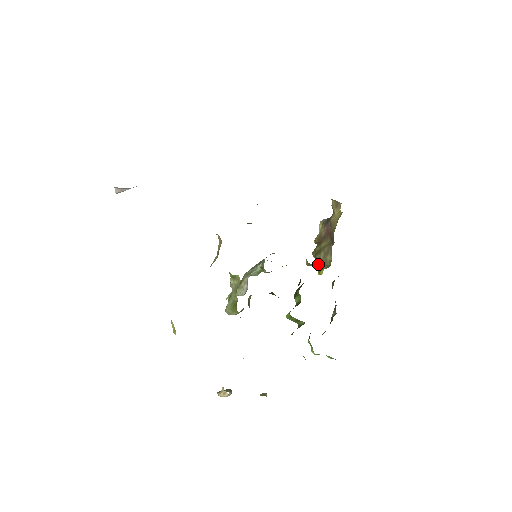
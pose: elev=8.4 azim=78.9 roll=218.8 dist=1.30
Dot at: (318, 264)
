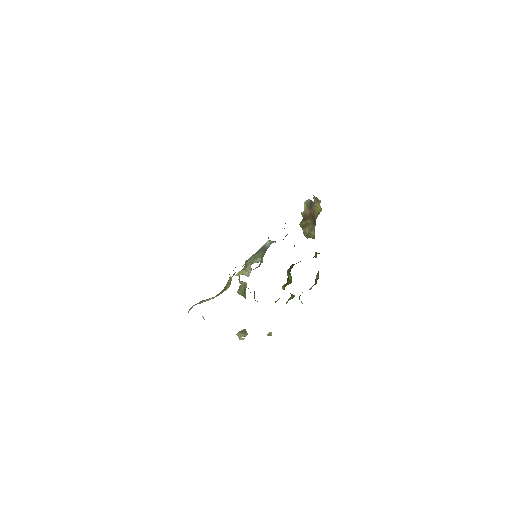
Dot at: (304, 235)
